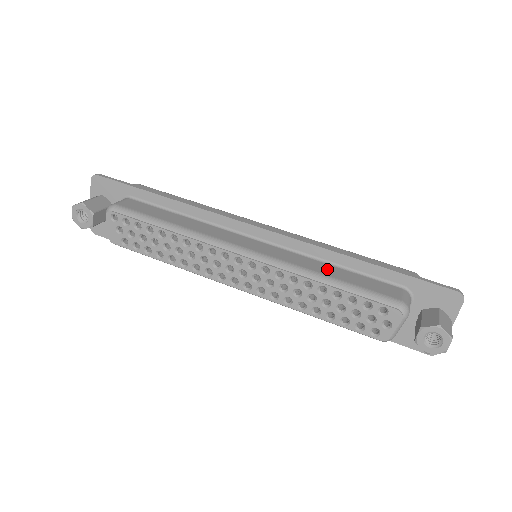
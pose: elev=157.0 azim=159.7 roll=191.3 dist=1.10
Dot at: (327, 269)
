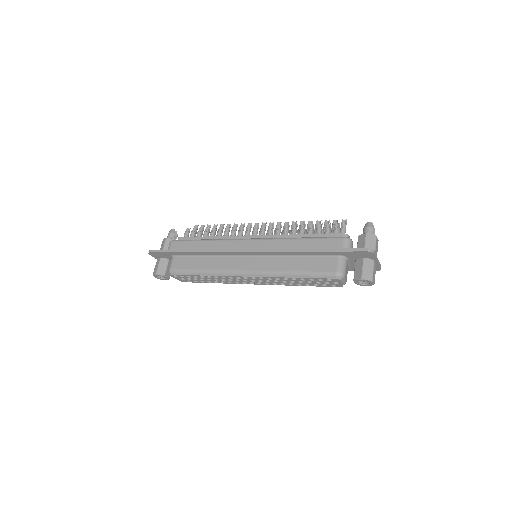
Dot at: (292, 264)
